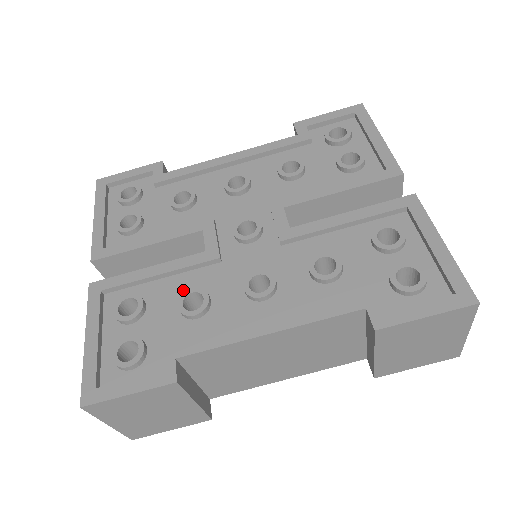
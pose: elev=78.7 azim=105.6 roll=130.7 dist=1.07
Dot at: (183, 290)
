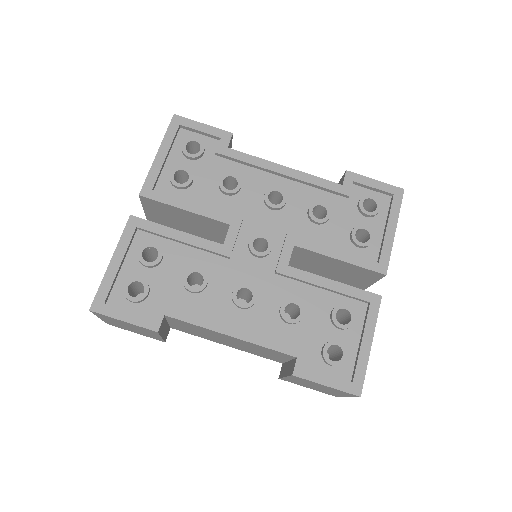
Dot at: (193, 264)
